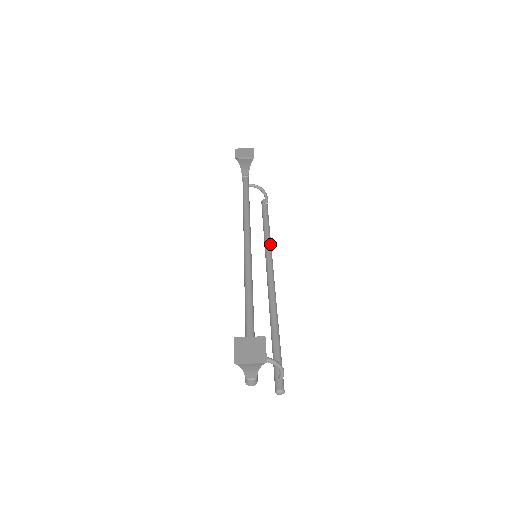
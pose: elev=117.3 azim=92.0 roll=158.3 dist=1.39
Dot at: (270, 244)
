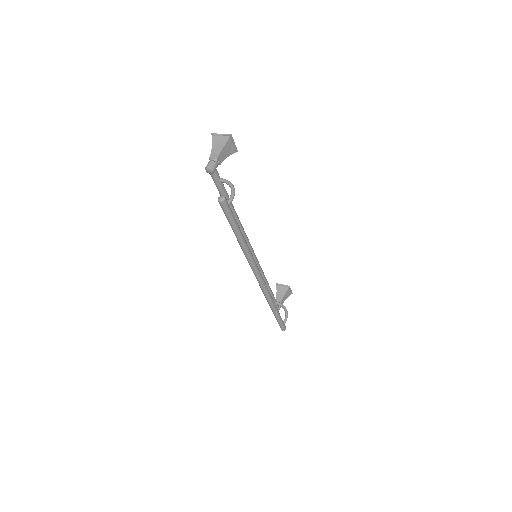
Dot at: (271, 296)
